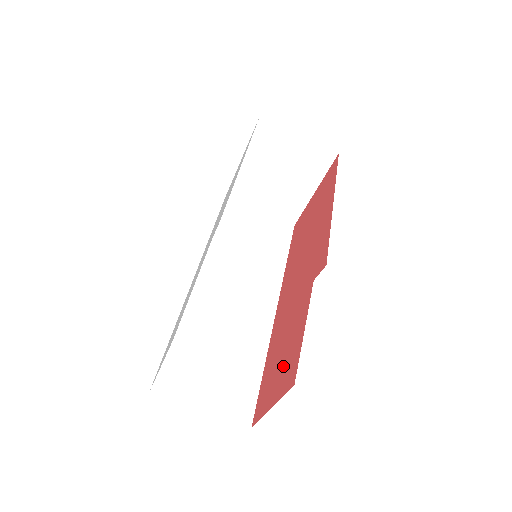
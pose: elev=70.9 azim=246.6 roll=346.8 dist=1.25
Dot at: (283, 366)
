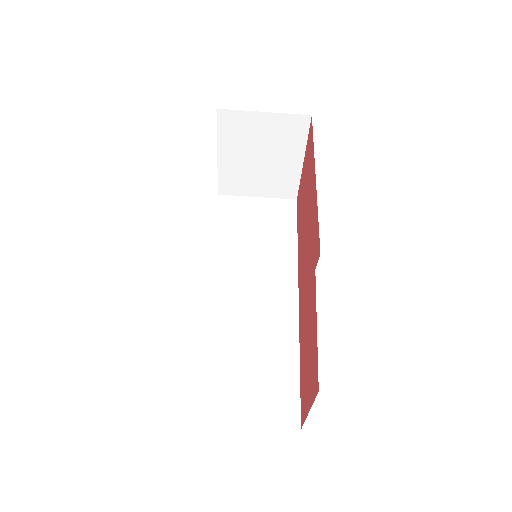
Dot at: (309, 366)
